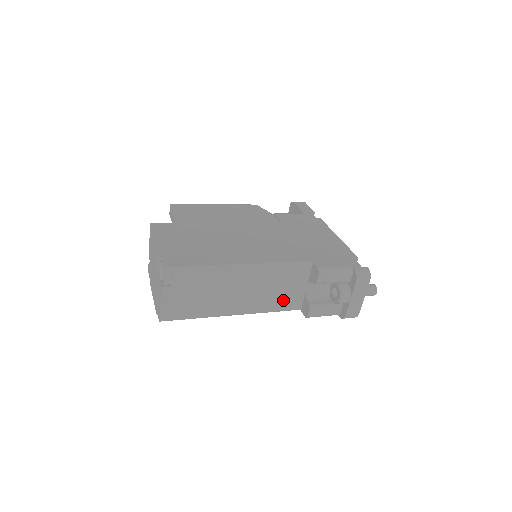
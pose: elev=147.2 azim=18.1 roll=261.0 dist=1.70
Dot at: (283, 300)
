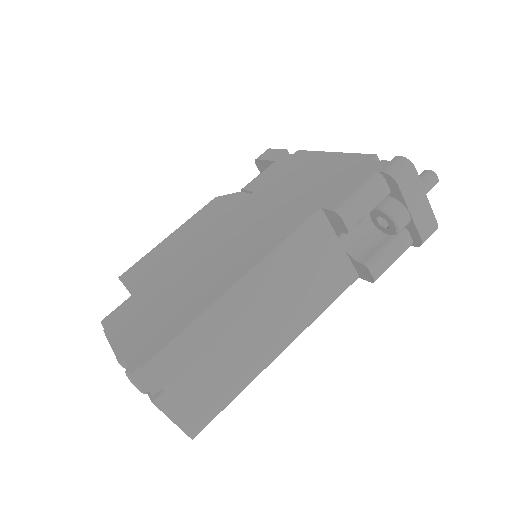
Dot at: (326, 285)
